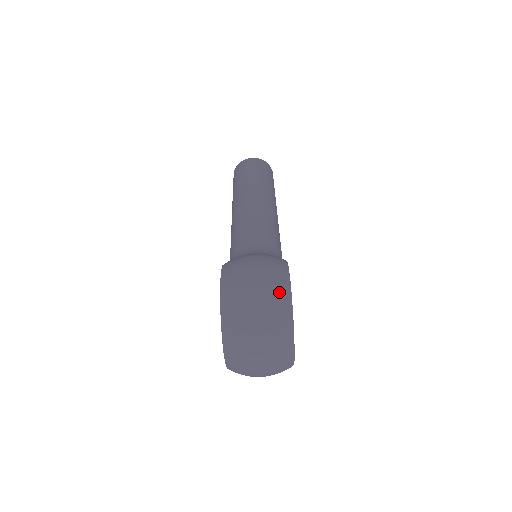
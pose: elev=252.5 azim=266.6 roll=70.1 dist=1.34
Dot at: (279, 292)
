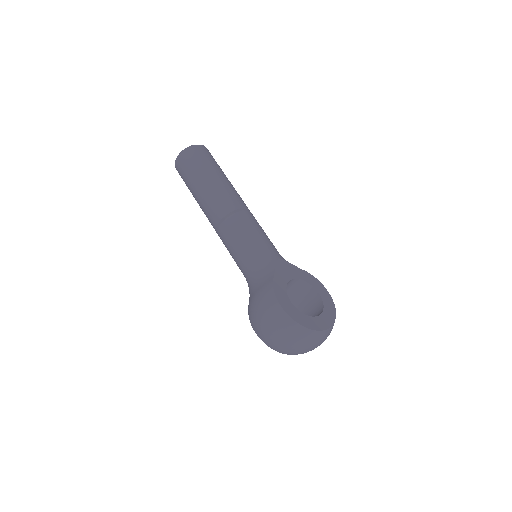
Dot at: (286, 327)
